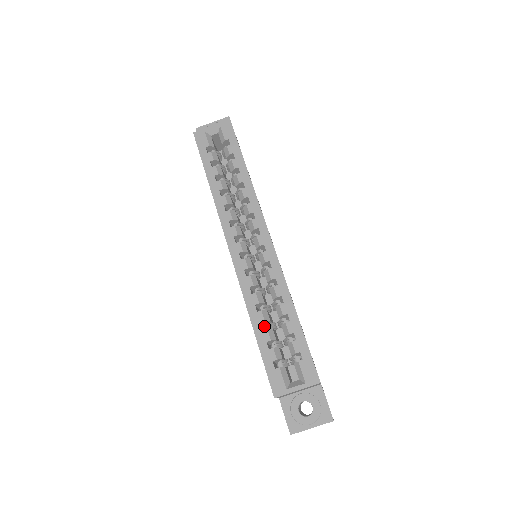
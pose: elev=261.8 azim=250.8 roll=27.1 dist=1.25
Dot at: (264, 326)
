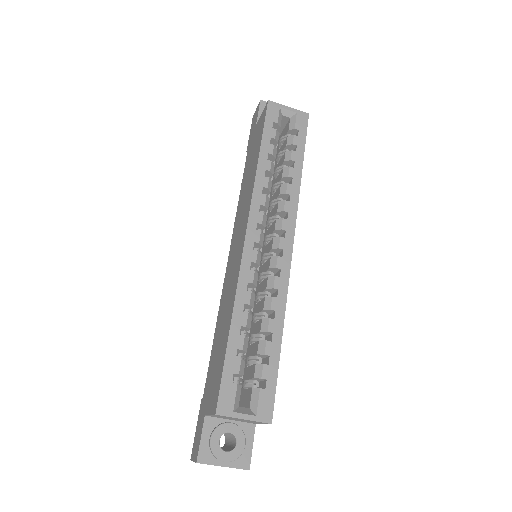
Dot at: occluded
